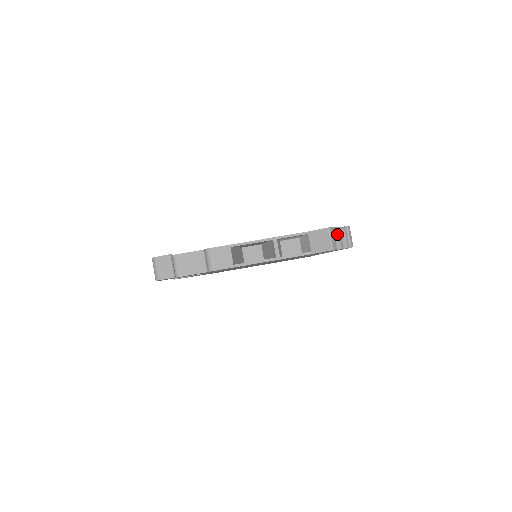
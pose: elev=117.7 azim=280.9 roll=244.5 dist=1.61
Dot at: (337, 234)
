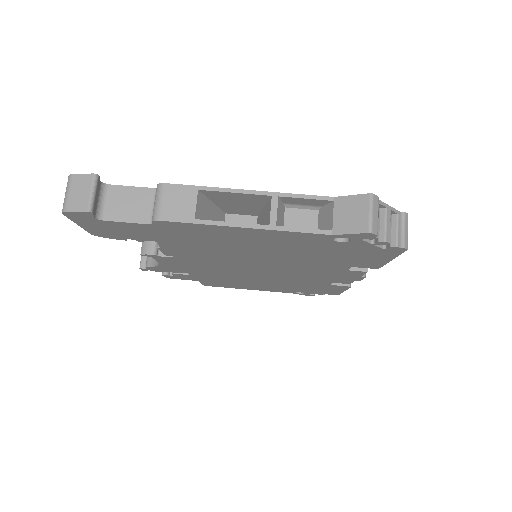
Dot at: (384, 215)
